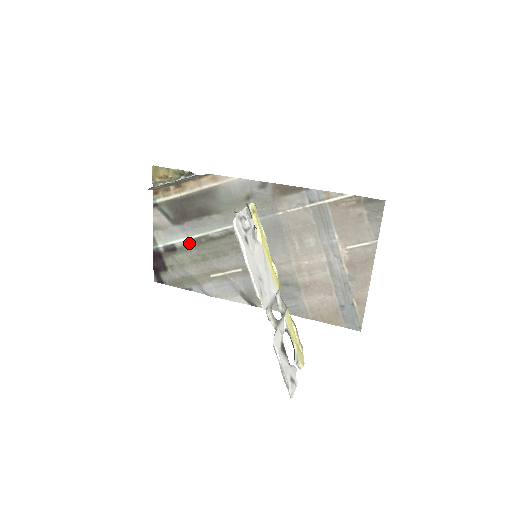
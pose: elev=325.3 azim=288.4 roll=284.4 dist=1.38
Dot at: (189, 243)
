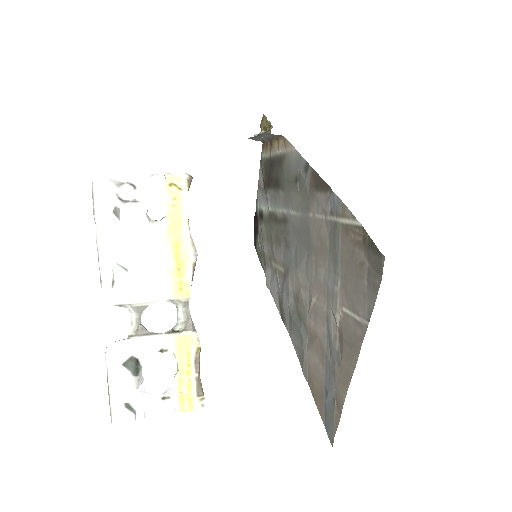
Dot at: (268, 215)
